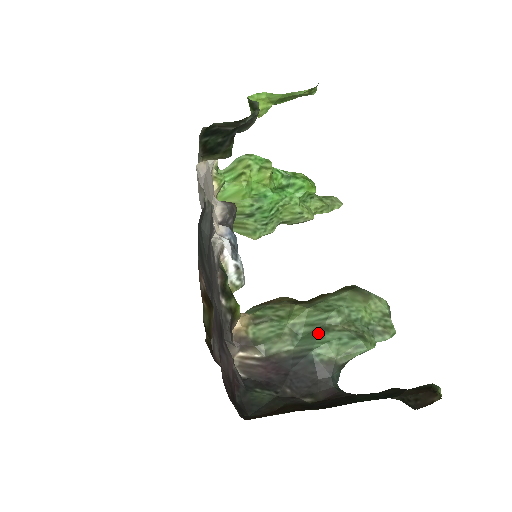
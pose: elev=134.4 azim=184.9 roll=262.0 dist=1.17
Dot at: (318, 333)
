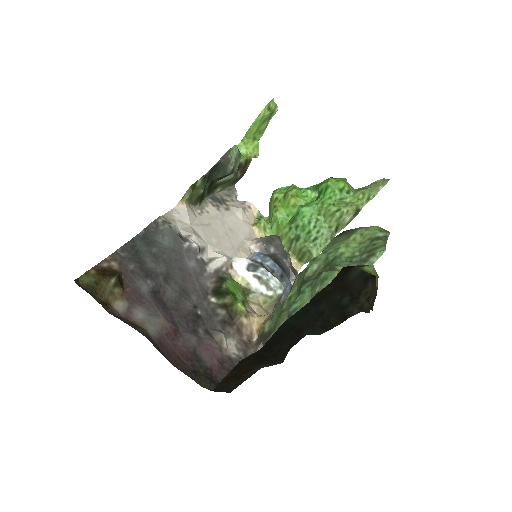
Dot at: (299, 291)
